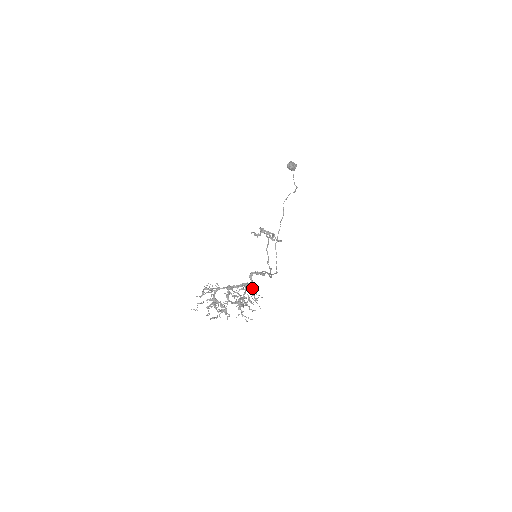
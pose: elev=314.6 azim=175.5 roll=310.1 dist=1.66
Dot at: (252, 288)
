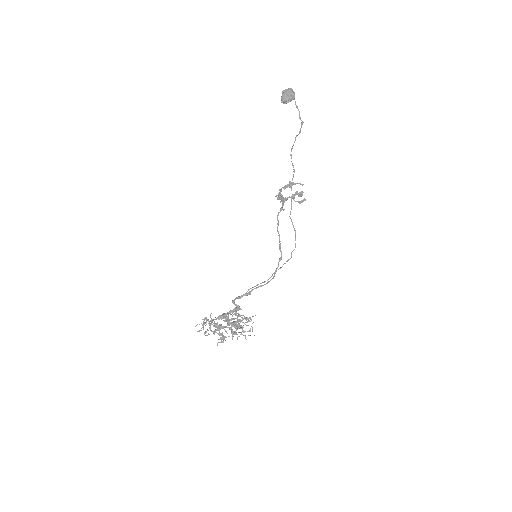
Dot at: (239, 314)
